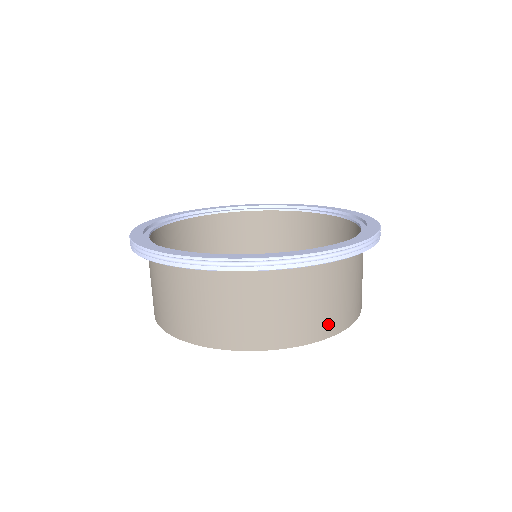
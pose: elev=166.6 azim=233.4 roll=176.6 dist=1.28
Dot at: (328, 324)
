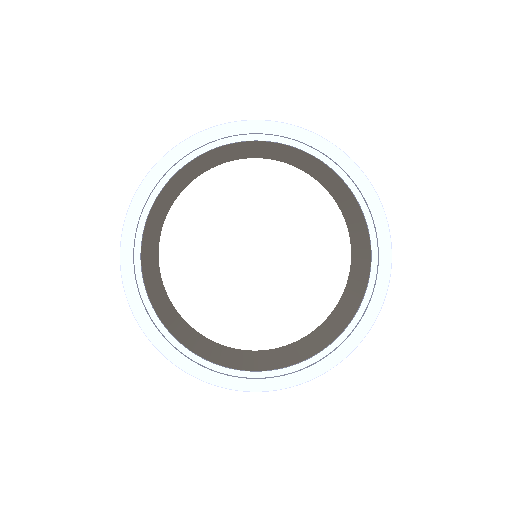
Dot at: occluded
